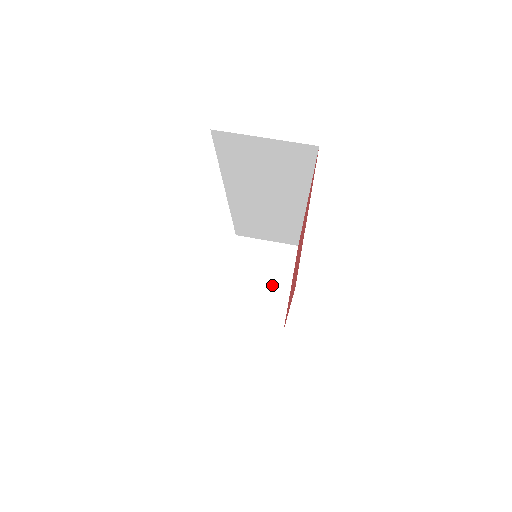
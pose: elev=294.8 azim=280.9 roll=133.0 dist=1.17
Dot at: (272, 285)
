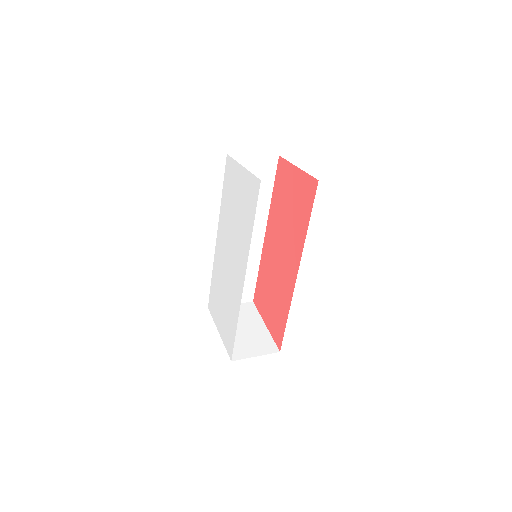
Dot at: (252, 328)
